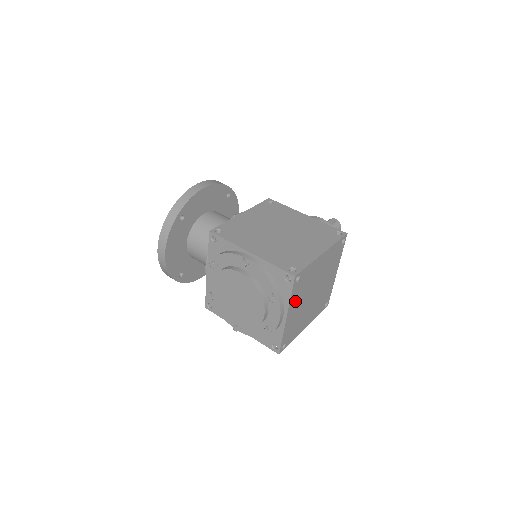
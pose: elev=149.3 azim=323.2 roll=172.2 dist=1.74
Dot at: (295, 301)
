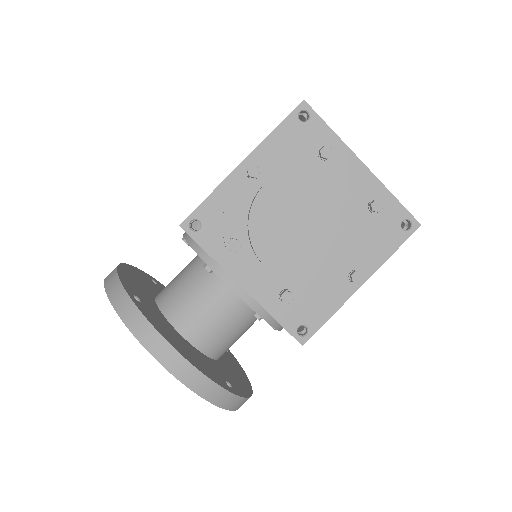
Dot at: occluded
